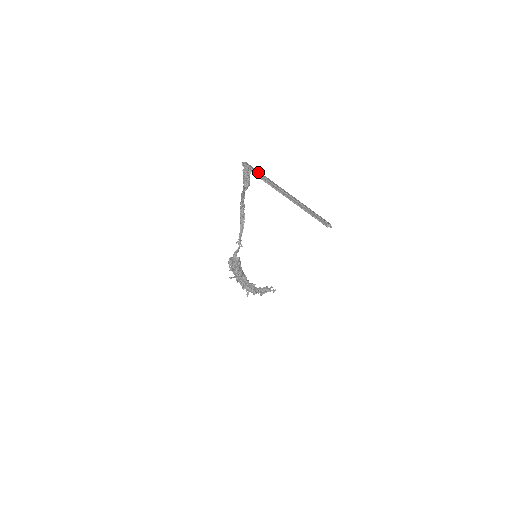
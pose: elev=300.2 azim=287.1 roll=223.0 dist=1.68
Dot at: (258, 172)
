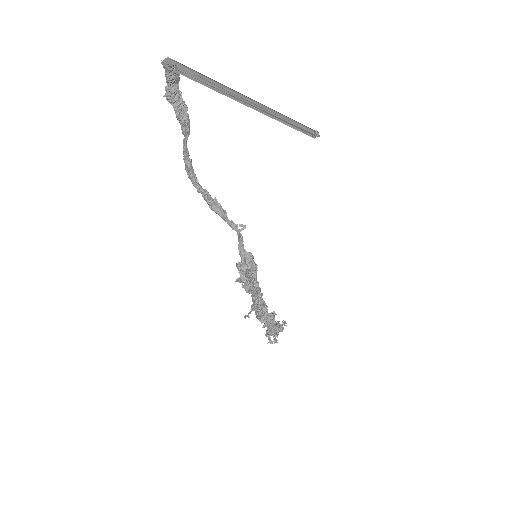
Dot at: (193, 71)
